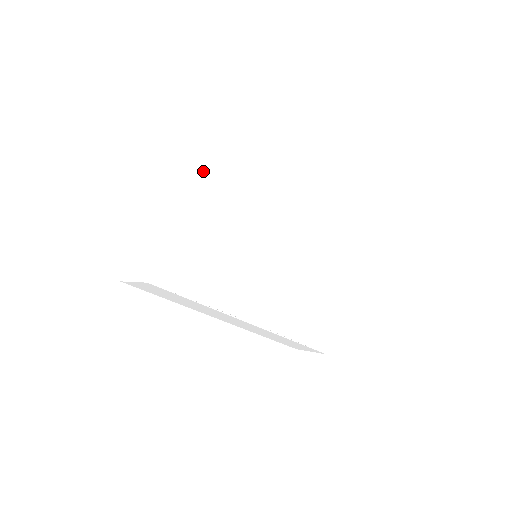
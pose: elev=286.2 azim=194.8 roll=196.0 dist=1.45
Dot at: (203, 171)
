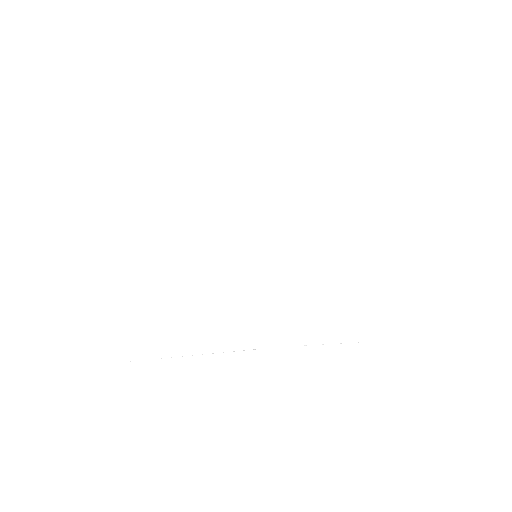
Dot at: (143, 176)
